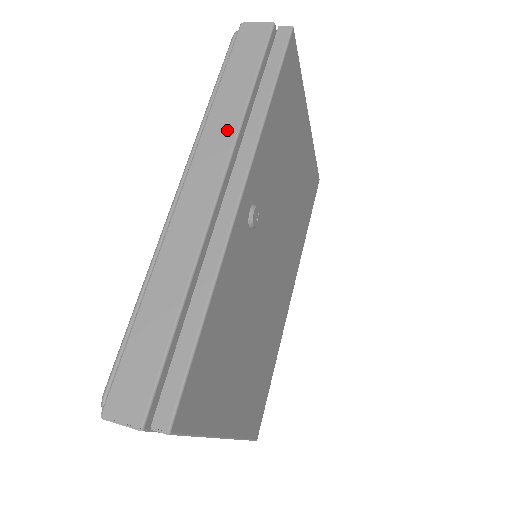
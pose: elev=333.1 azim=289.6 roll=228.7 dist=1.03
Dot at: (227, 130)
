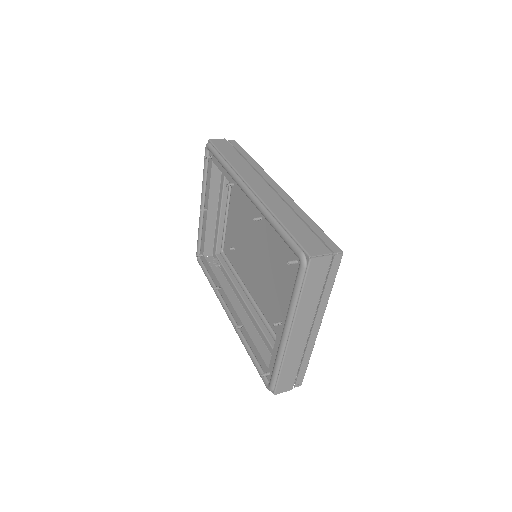
Dot at: (248, 168)
